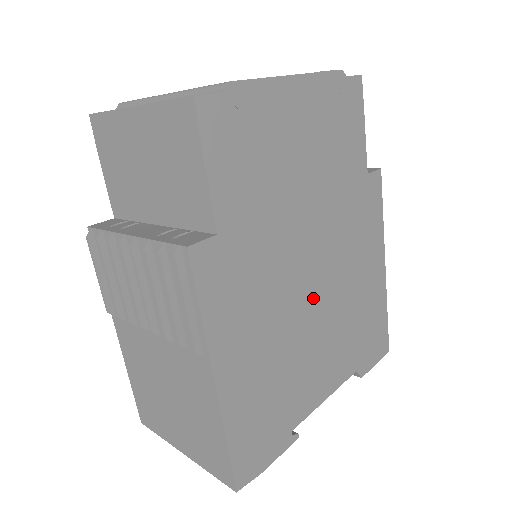
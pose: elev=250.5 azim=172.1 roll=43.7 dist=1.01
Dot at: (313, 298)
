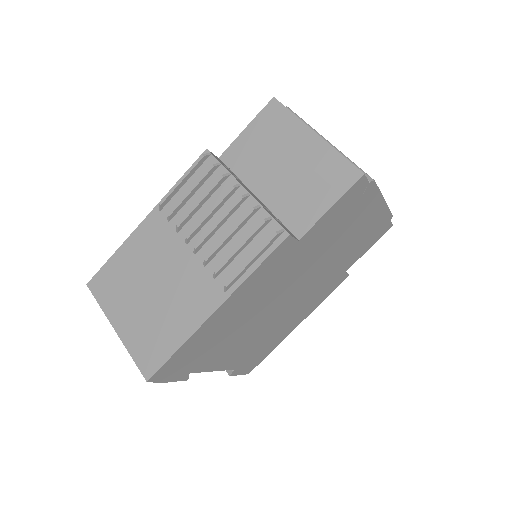
Dot at: (273, 310)
